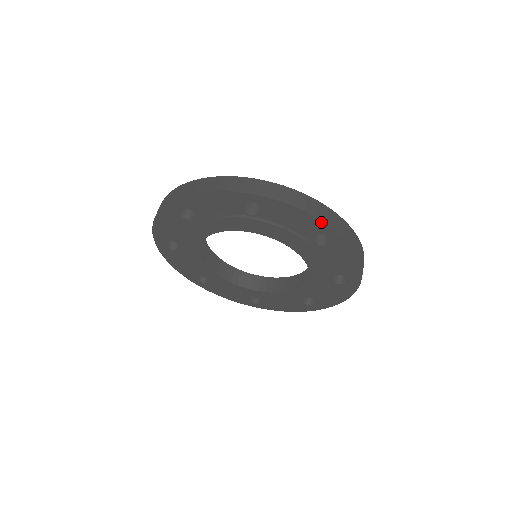
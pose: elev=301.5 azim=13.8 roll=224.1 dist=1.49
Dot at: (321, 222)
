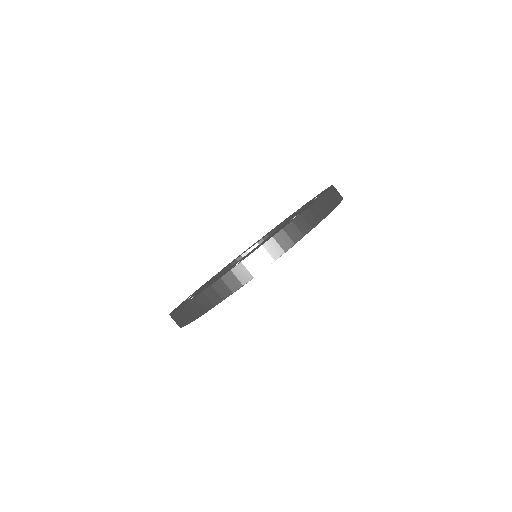
Dot at: occluded
